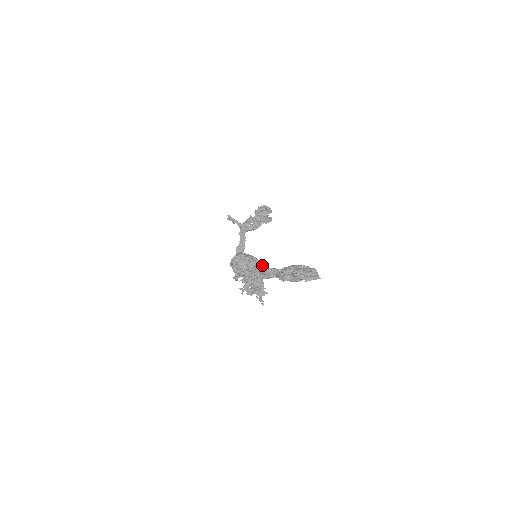
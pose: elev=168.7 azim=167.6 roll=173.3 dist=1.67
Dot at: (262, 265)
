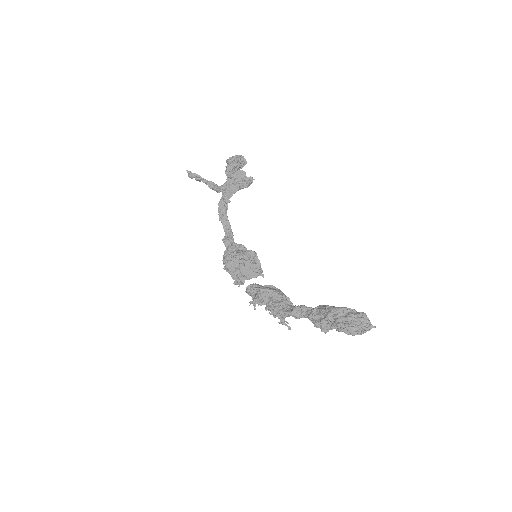
Dot at: (279, 297)
